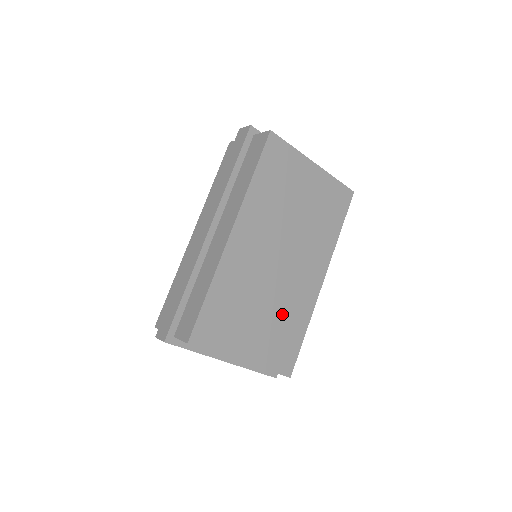
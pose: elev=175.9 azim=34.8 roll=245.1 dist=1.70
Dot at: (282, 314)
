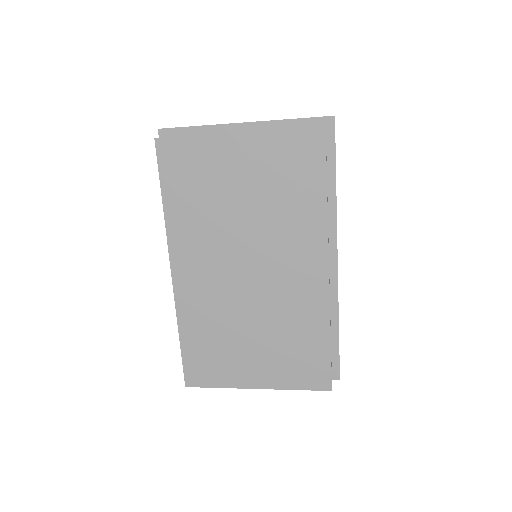
Dot at: (282, 328)
